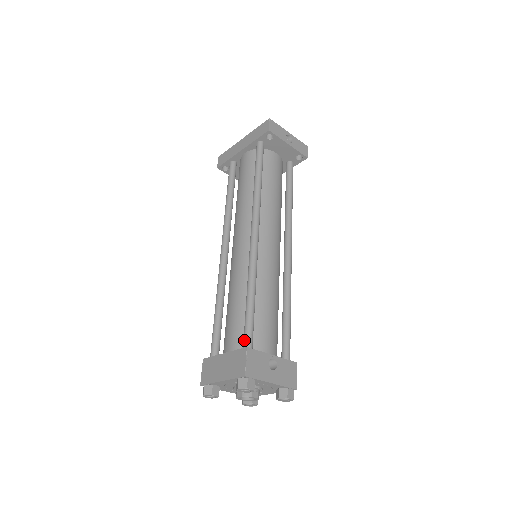
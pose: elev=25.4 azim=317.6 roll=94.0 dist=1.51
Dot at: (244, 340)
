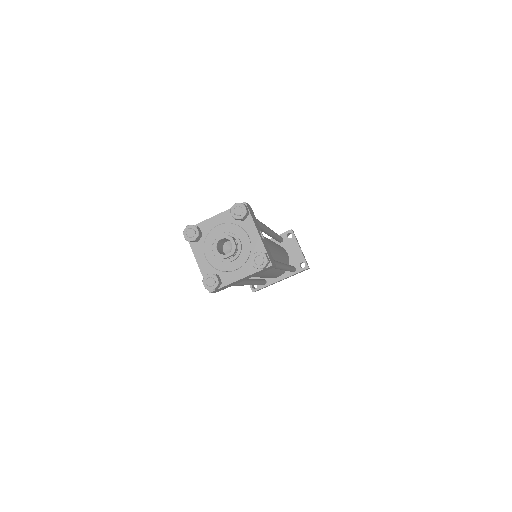
Dot at: occluded
